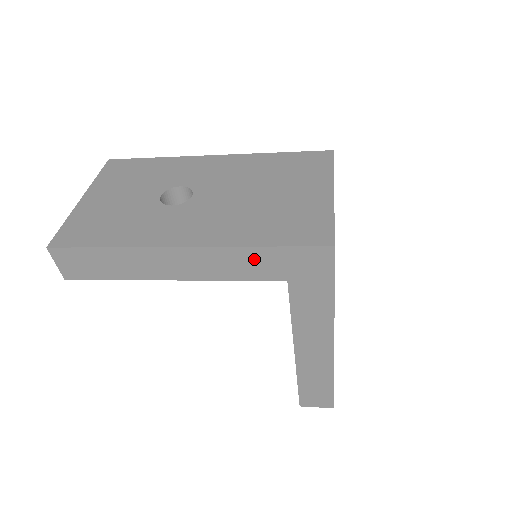
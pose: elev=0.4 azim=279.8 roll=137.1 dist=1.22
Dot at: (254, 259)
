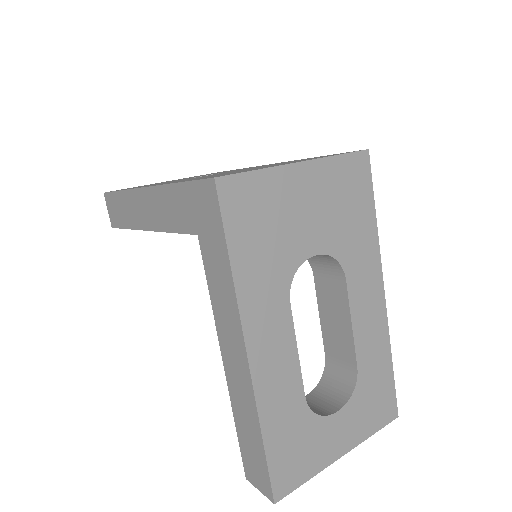
Dot at: (176, 201)
